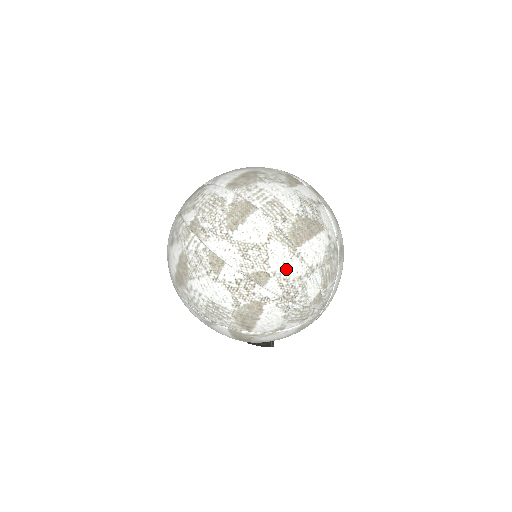
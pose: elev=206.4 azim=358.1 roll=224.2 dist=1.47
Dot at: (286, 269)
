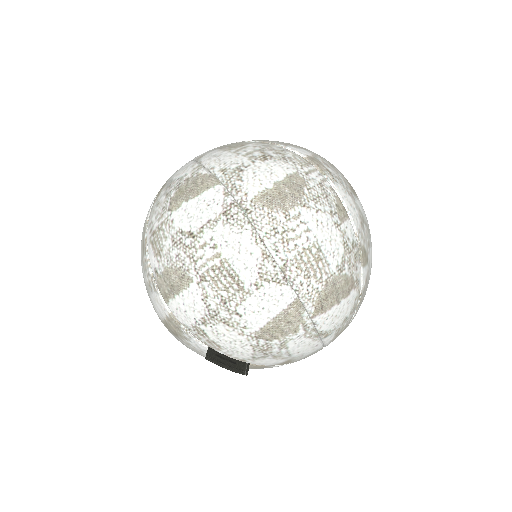
Dot at: occluded
